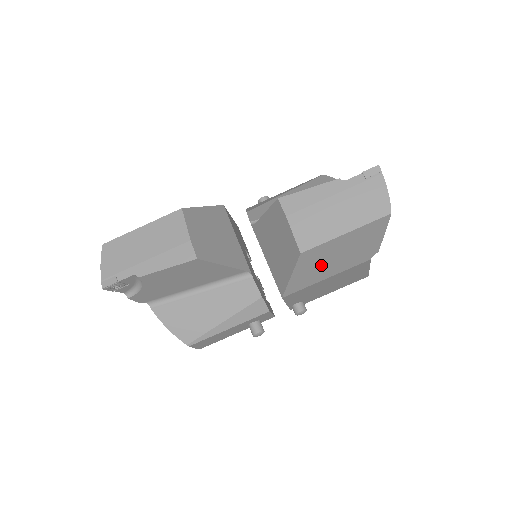
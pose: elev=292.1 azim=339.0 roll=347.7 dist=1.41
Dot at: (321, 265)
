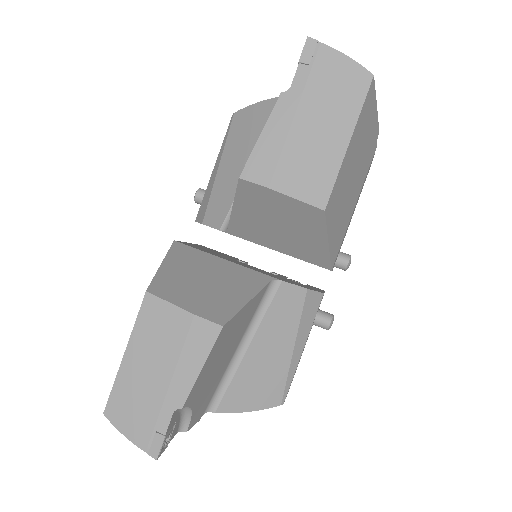
Dot at: (345, 201)
